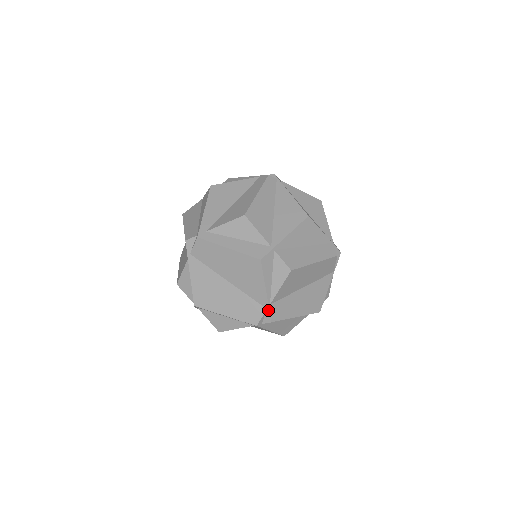
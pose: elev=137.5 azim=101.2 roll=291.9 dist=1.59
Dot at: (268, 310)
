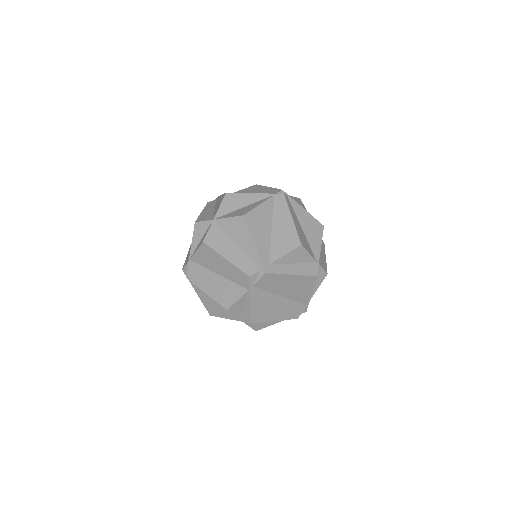
Dot at: (307, 305)
